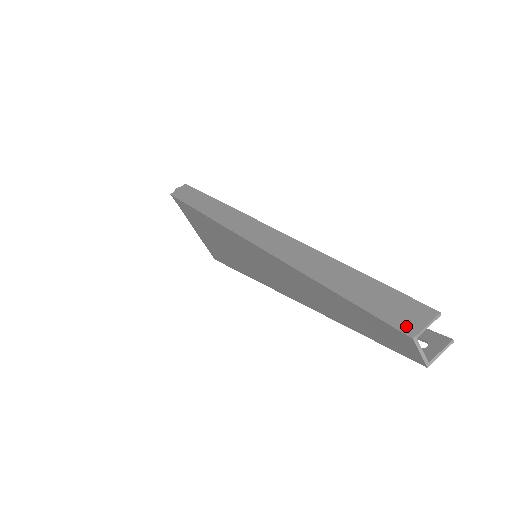
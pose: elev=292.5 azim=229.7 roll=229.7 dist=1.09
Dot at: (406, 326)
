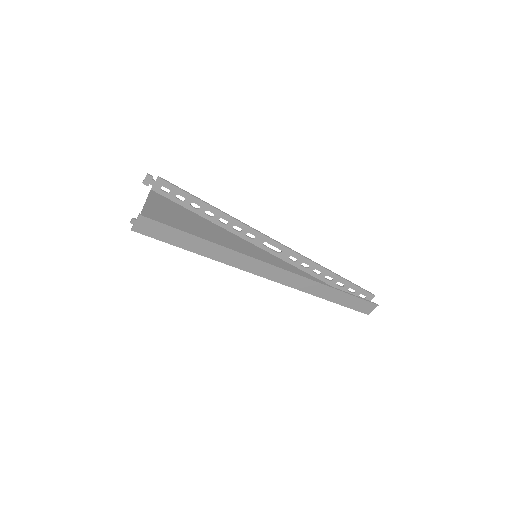
Dot at: (366, 312)
